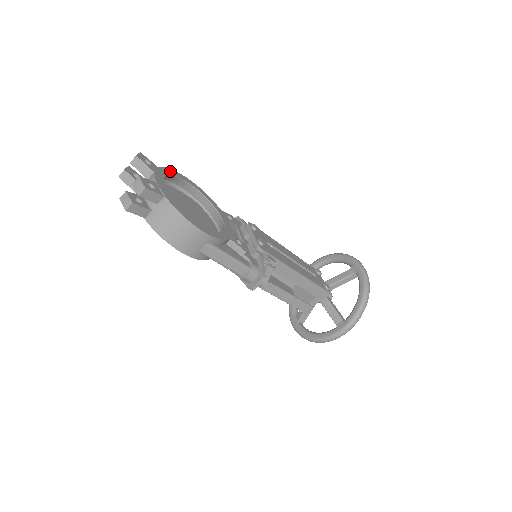
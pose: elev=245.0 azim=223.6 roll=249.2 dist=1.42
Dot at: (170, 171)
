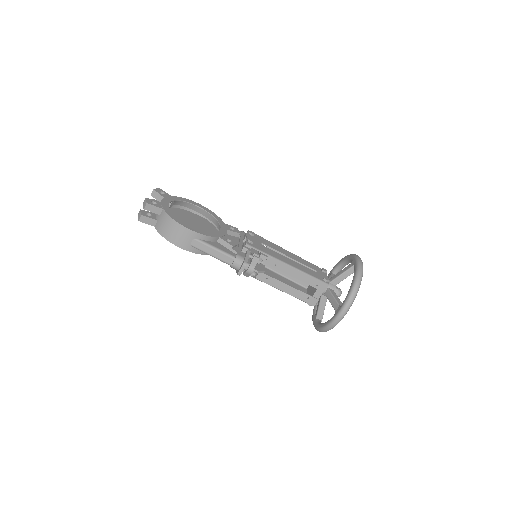
Dot at: (183, 199)
